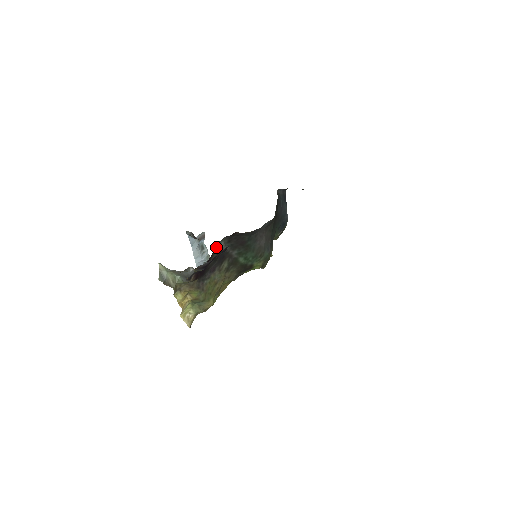
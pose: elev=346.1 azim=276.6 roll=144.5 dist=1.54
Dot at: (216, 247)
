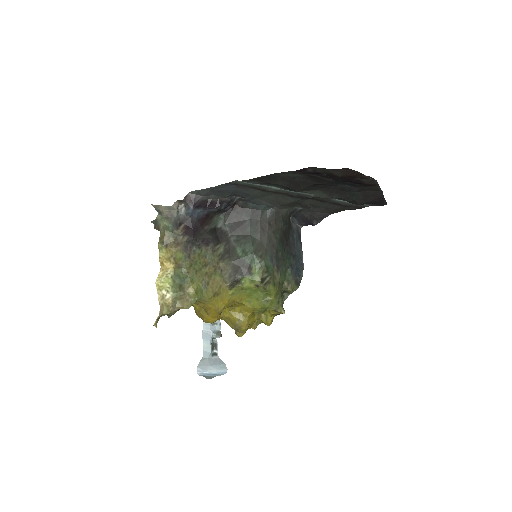
Dot at: (215, 219)
